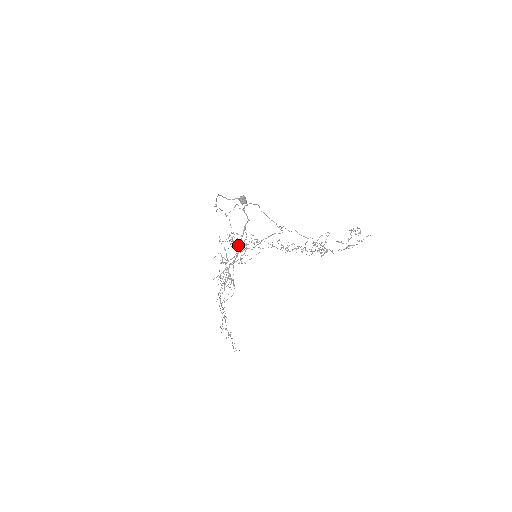
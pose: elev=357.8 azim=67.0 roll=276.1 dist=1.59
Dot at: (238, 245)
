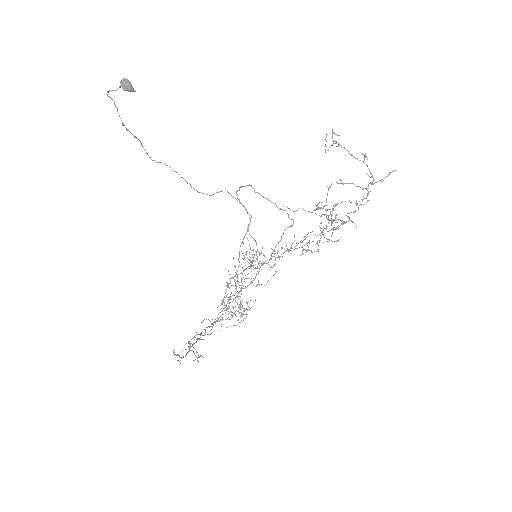
Dot at: (252, 262)
